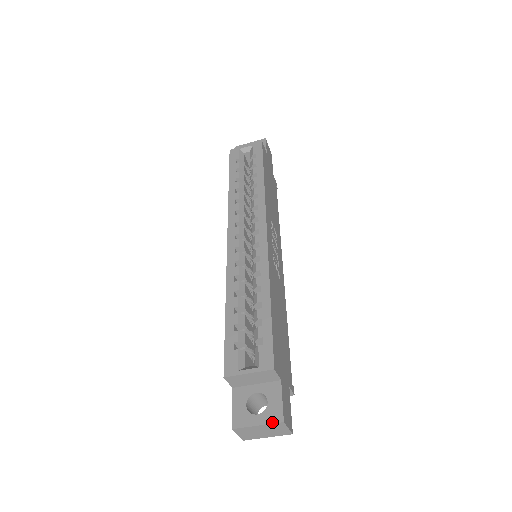
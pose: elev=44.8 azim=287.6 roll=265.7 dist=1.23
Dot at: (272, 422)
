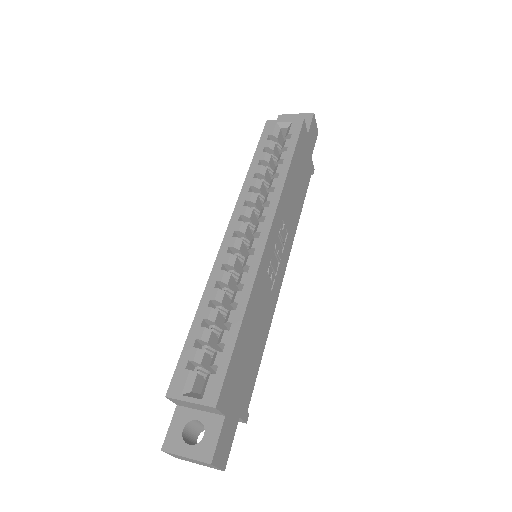
Dot at: (200, 460)
